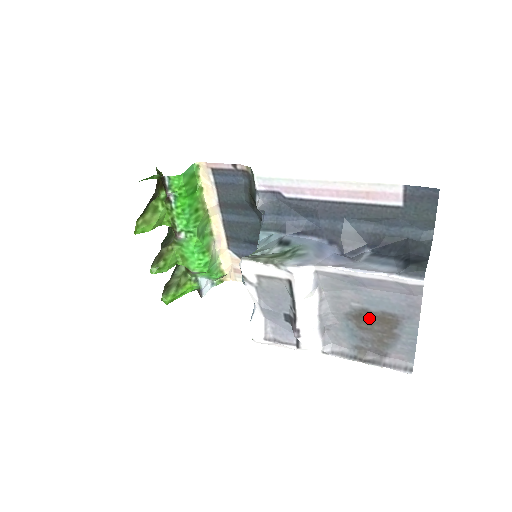
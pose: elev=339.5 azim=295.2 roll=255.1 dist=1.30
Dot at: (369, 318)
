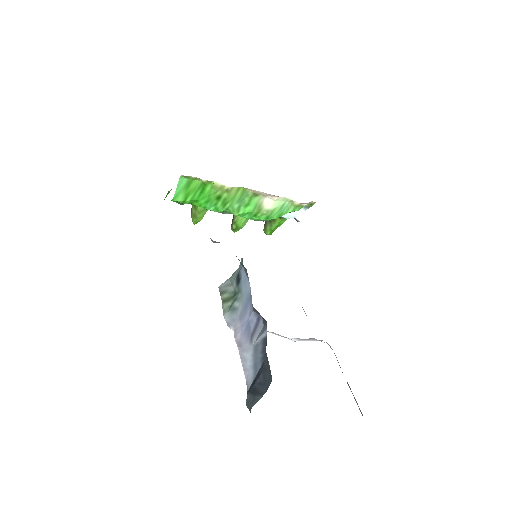
Dot at: occluded
